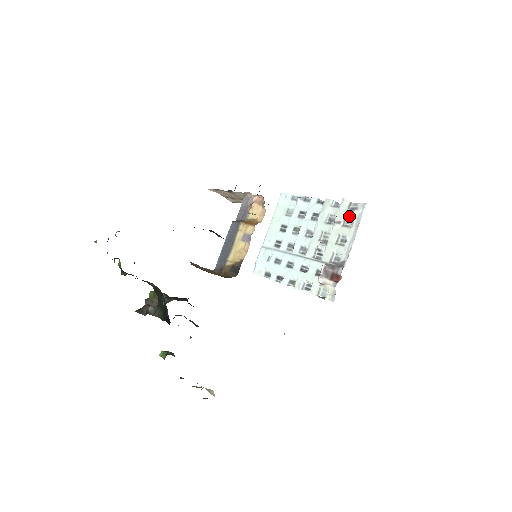
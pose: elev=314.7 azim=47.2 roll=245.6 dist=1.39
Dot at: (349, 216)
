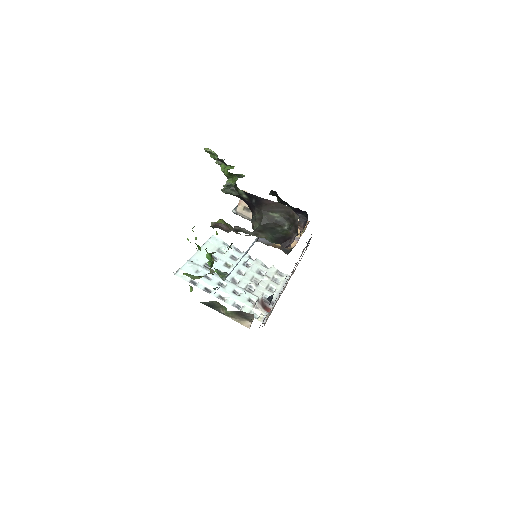
Dot at: (277, 277)
